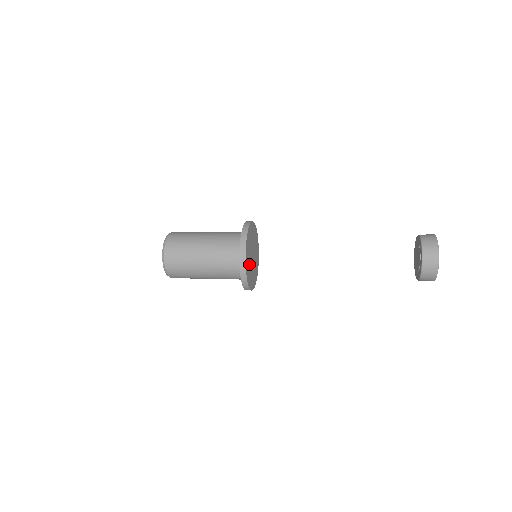
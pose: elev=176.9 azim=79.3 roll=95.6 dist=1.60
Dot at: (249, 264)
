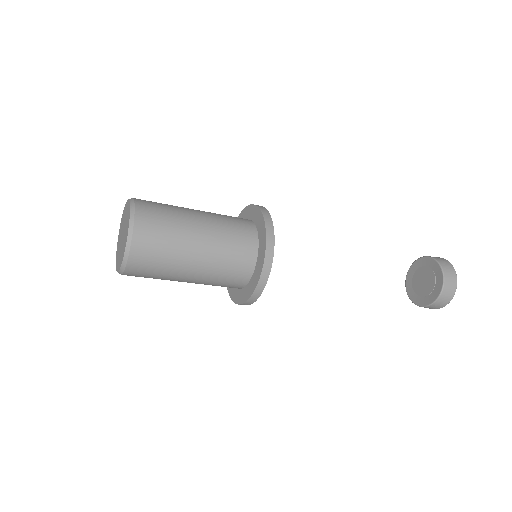
Dot at: occluded
